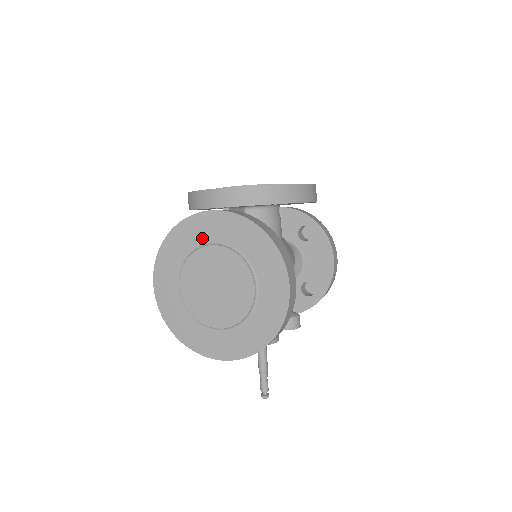
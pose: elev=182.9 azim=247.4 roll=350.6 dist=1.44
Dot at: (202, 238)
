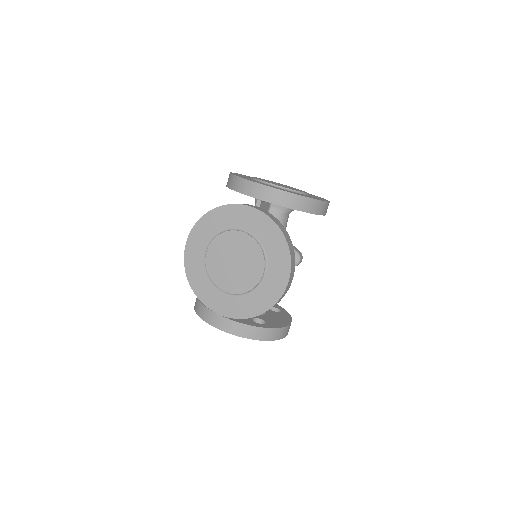
Dot at: occluded
